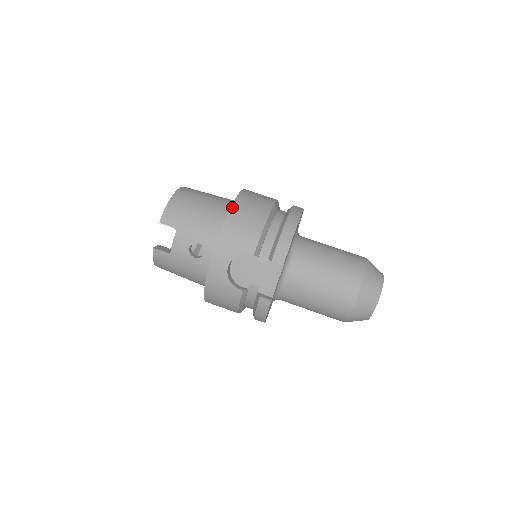
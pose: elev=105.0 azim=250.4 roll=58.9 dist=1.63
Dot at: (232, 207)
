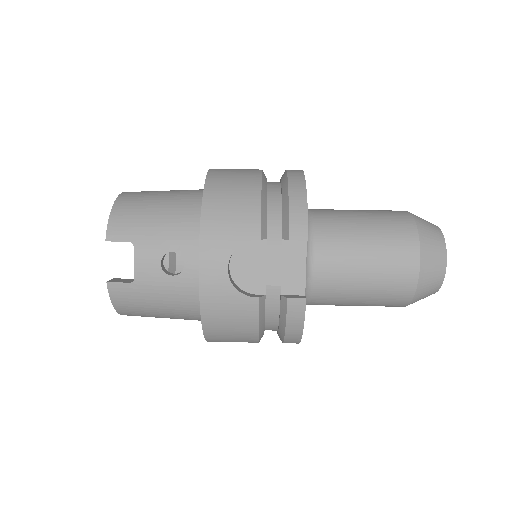
Dot at: (206, 185)
